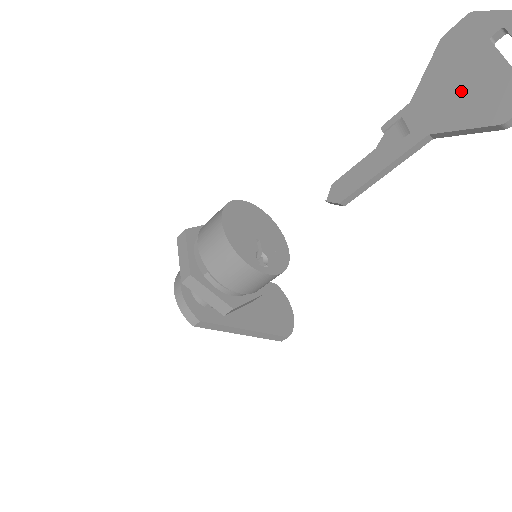
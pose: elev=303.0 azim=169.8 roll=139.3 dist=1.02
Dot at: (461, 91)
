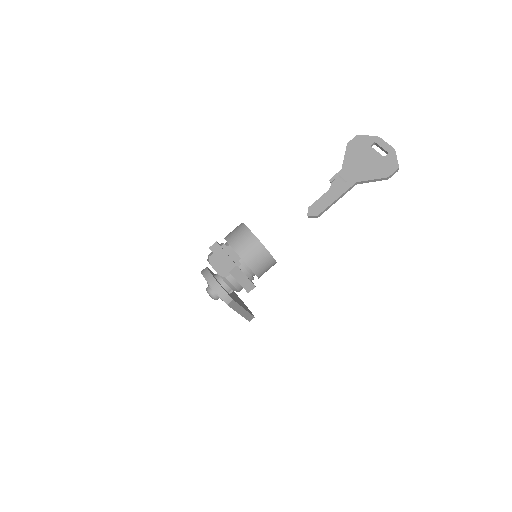
Dot at: (365, 165)
